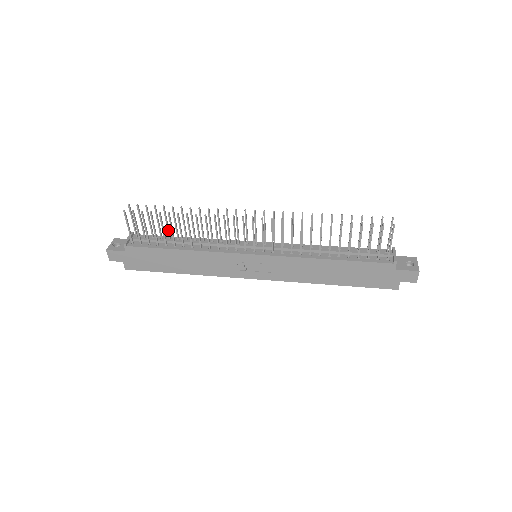
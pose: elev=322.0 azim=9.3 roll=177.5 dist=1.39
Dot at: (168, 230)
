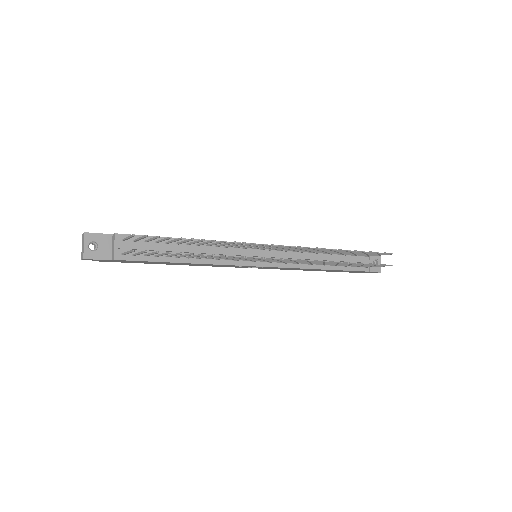
Dot at: (171, 242)
